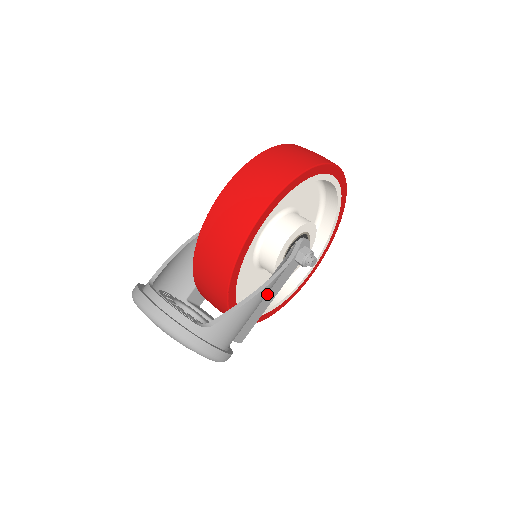
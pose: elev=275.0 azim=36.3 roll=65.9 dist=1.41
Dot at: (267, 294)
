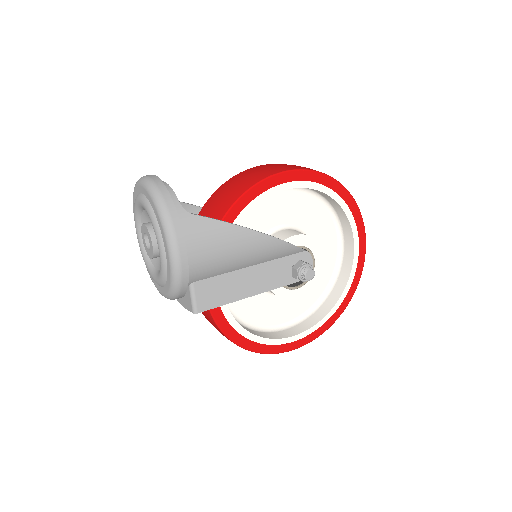
Dot at: (251, 276)
